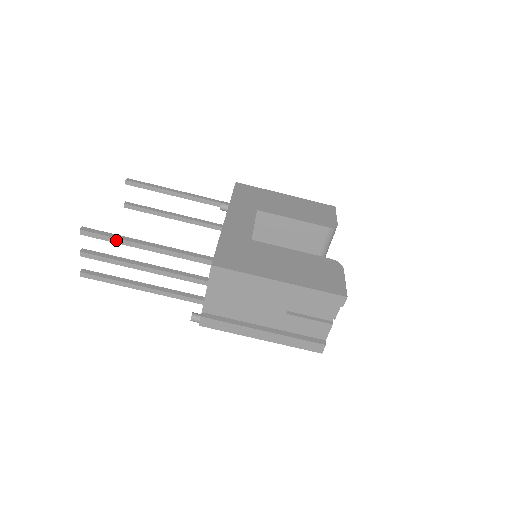
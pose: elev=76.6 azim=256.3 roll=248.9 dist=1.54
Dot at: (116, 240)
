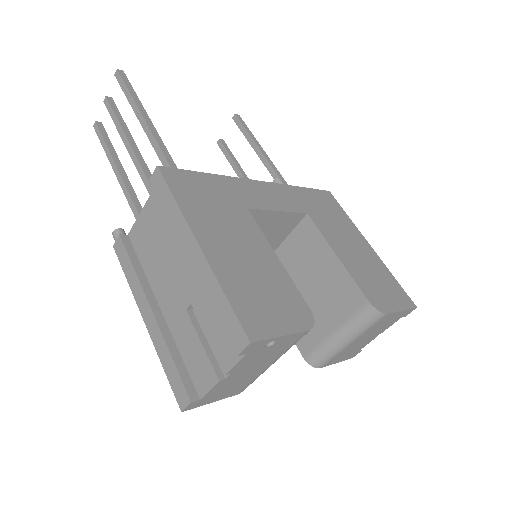
Dot at: (130, 98)
